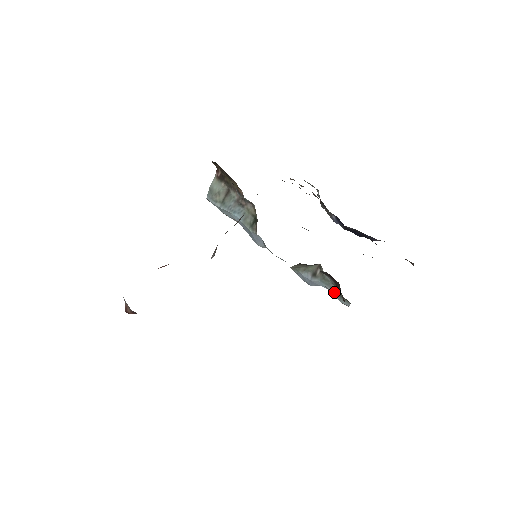
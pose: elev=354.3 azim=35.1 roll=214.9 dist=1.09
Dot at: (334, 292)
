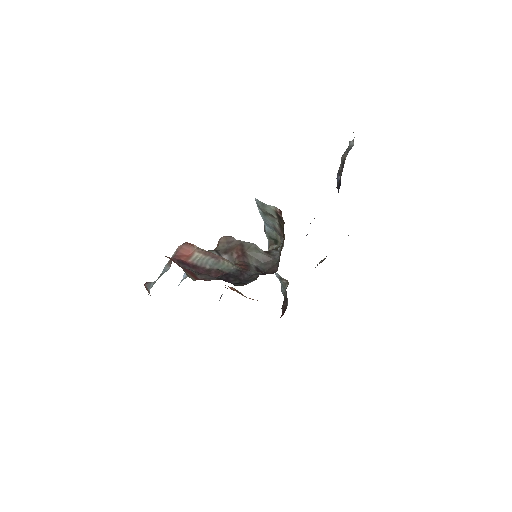
Dot at: (282, 289)
